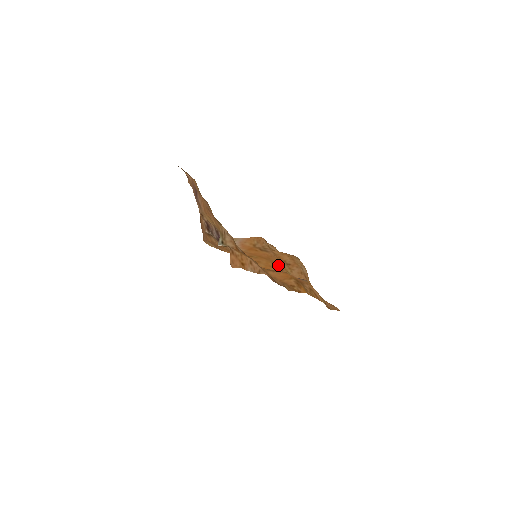
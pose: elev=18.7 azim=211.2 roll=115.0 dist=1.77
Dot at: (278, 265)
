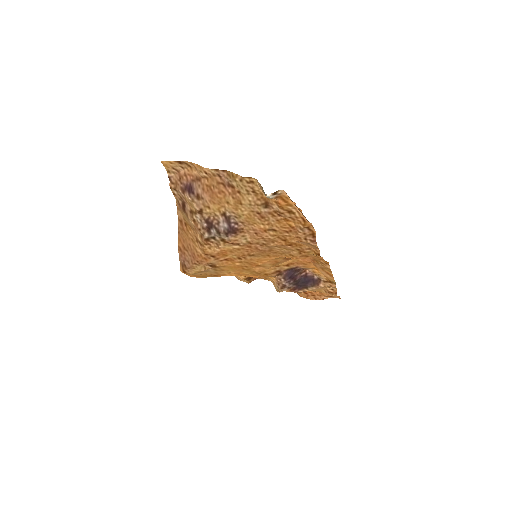
Dot at: (264, 277)
